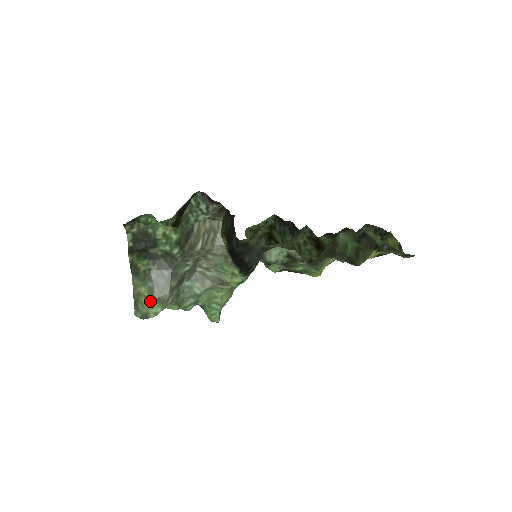
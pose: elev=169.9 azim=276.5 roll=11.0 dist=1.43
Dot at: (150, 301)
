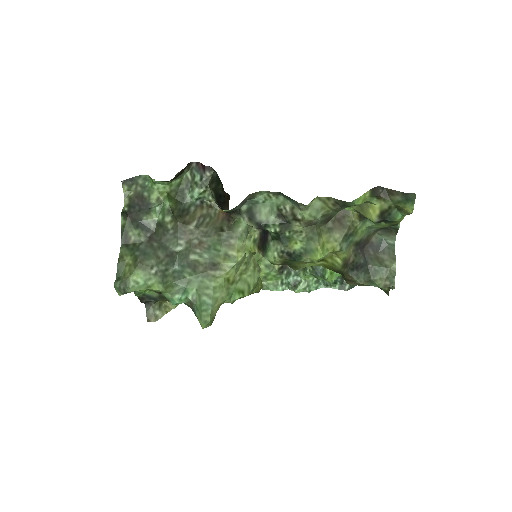
Dot at: (133, 268)
